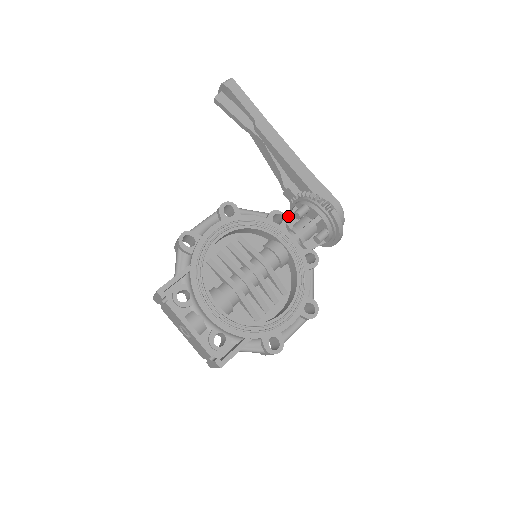
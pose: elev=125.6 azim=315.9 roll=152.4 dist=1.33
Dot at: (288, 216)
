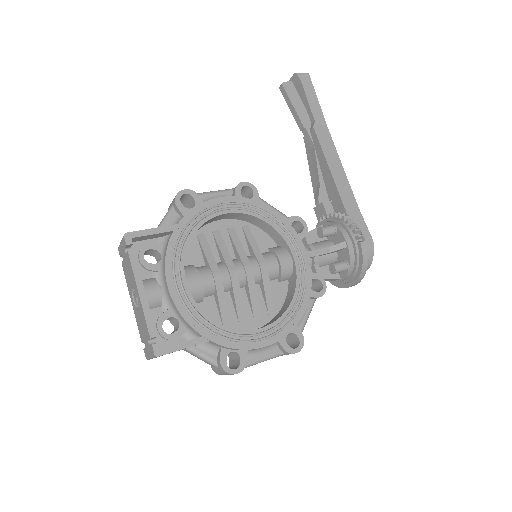
Dot at: (310, 231)
